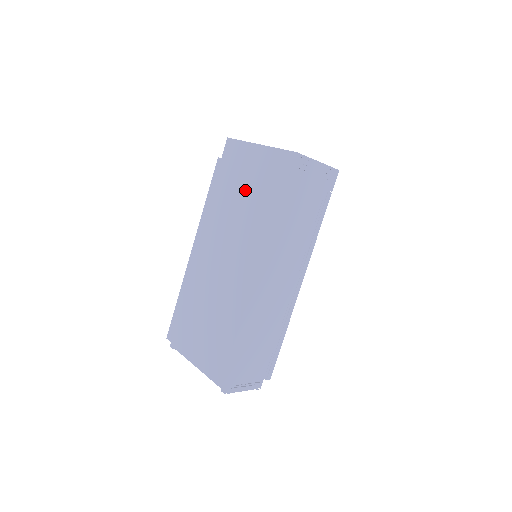
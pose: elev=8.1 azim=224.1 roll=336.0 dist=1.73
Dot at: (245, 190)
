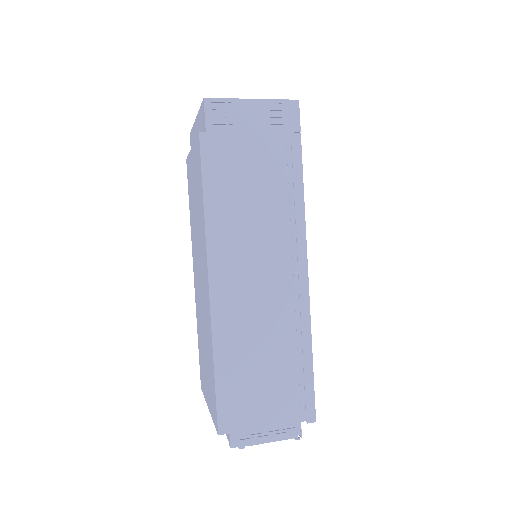
Dot at: (194, 177)
